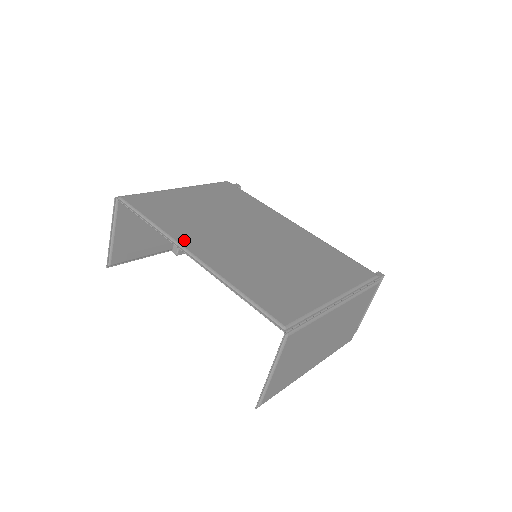
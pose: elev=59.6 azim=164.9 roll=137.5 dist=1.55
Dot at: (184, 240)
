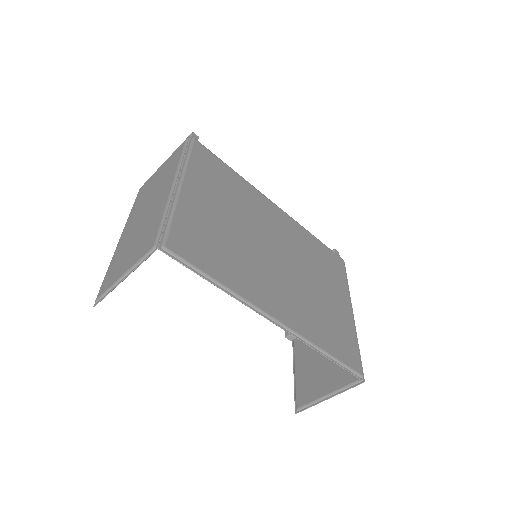
Dot at: (261, 302)
